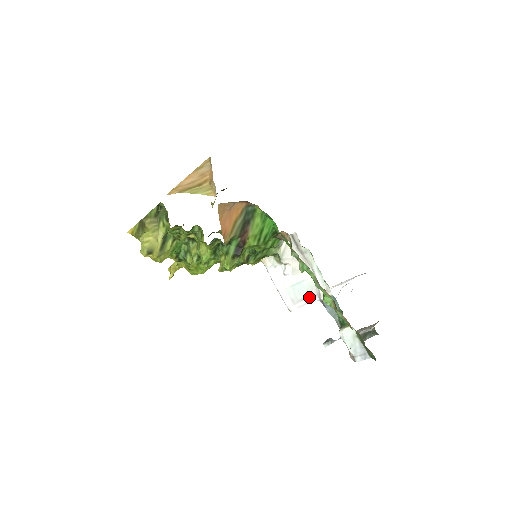
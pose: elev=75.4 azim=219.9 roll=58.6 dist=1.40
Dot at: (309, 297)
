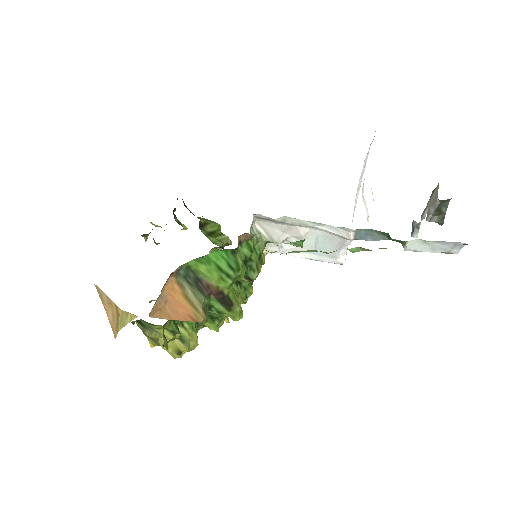
Dot at: (340, 245)
